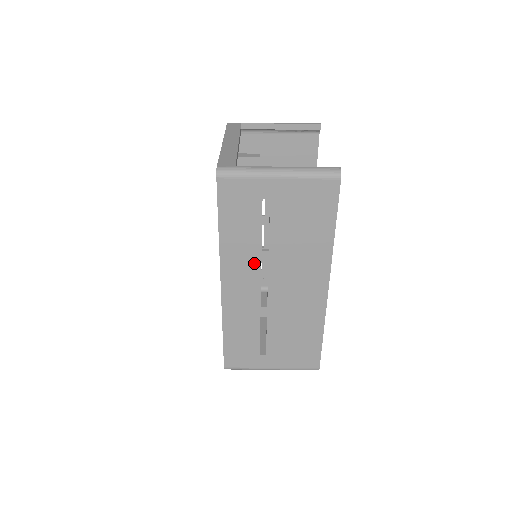
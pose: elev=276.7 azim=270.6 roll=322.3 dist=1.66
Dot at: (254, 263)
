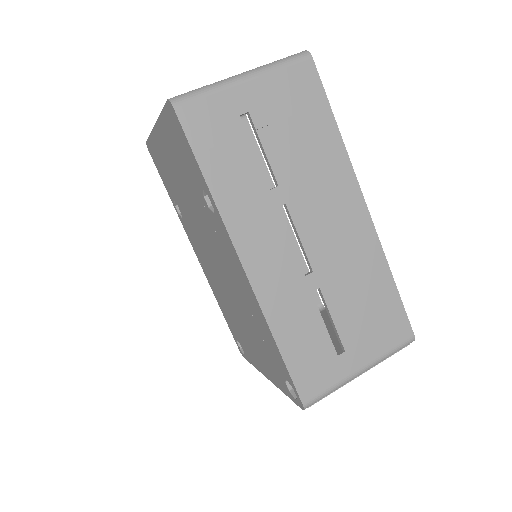
Dot at: (269, 212)
